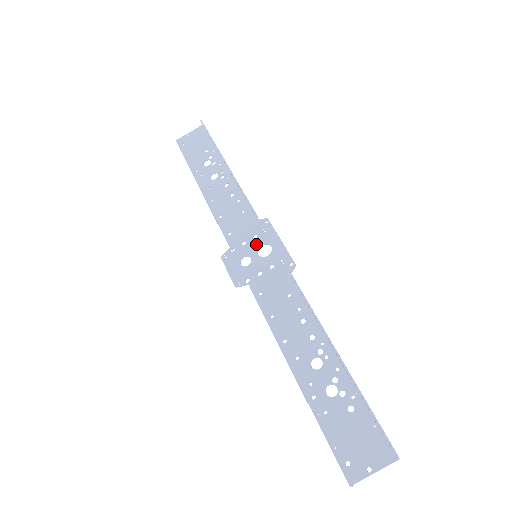
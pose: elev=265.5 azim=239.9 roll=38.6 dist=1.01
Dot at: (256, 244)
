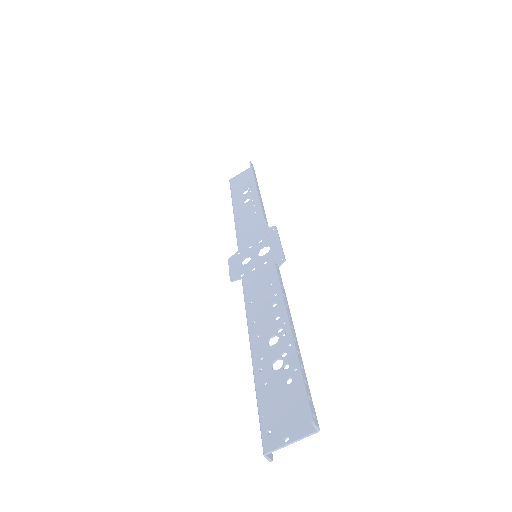
Dot at: (259, 246)
